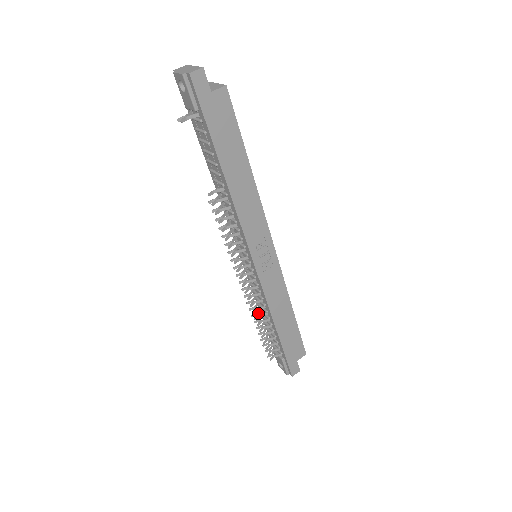
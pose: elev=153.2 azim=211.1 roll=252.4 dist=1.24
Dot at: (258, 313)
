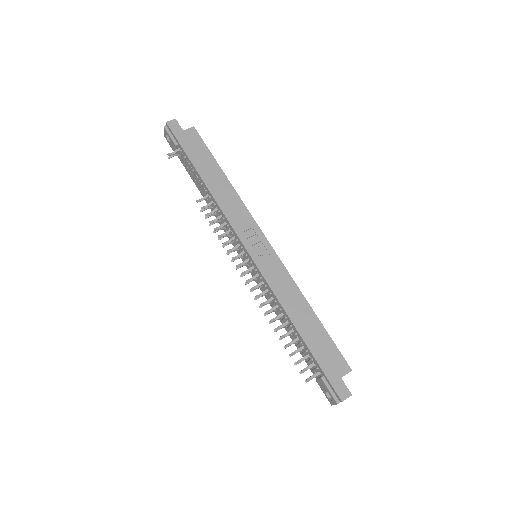
Dot at: (276, 319)
